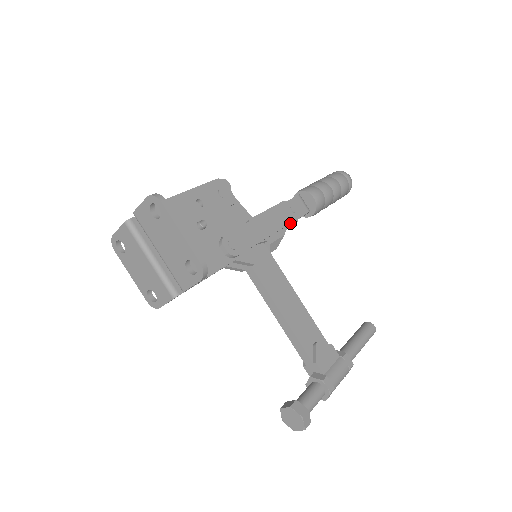
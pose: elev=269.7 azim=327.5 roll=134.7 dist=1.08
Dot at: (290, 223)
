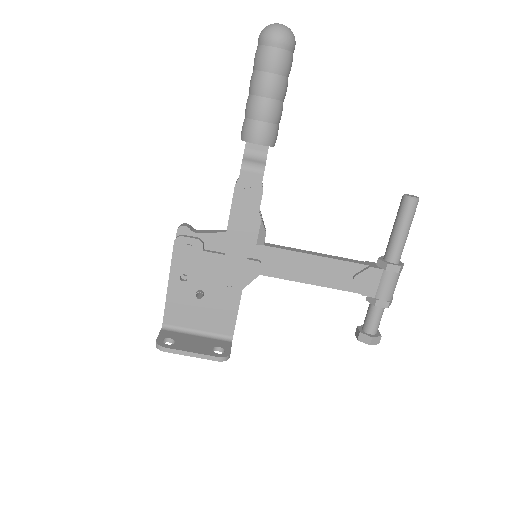
Dot at: (255, 213)
